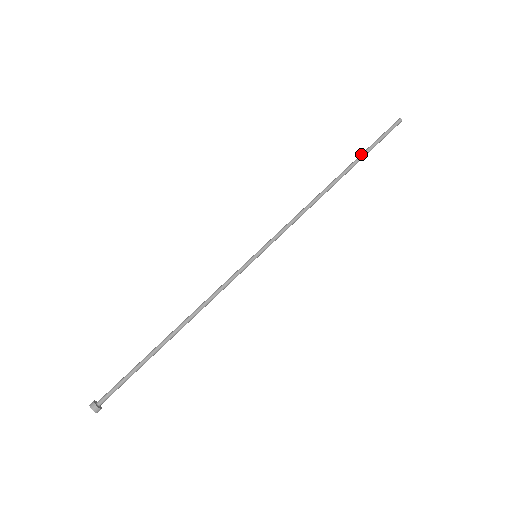
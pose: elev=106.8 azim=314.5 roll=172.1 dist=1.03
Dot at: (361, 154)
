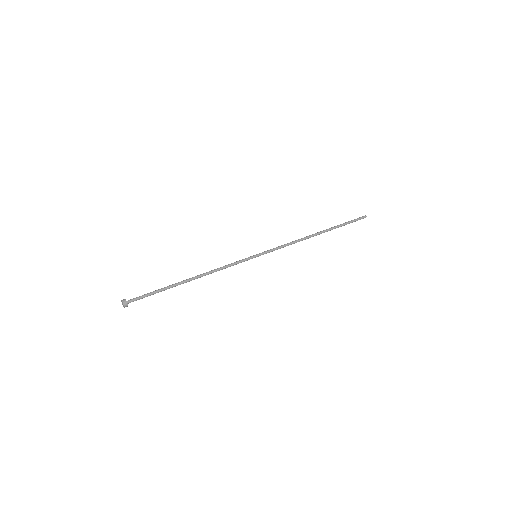
Dot at: (336, 226)
